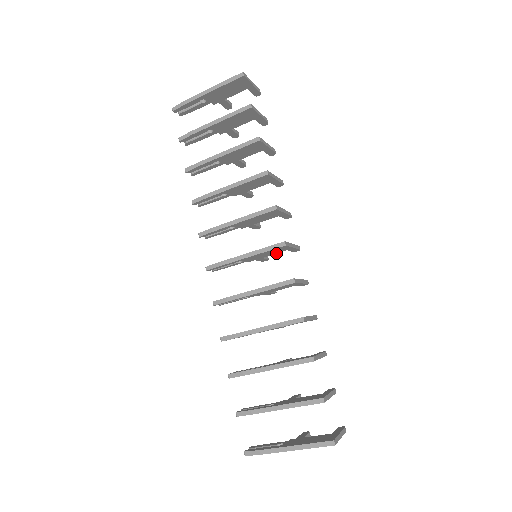
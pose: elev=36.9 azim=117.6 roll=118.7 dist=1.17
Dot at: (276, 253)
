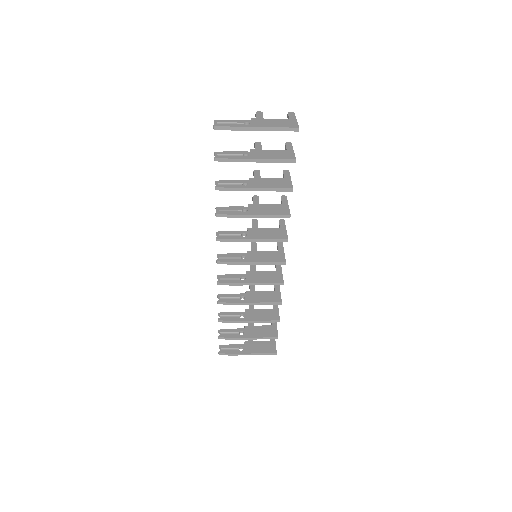
Dot at: (269, 253)
